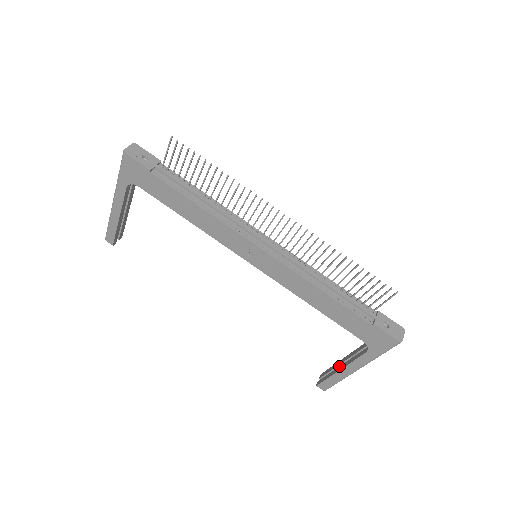
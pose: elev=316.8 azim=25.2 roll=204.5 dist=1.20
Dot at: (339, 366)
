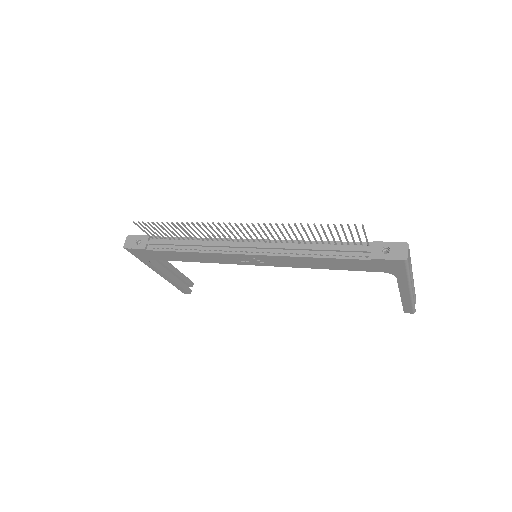
Dot at: occluded
